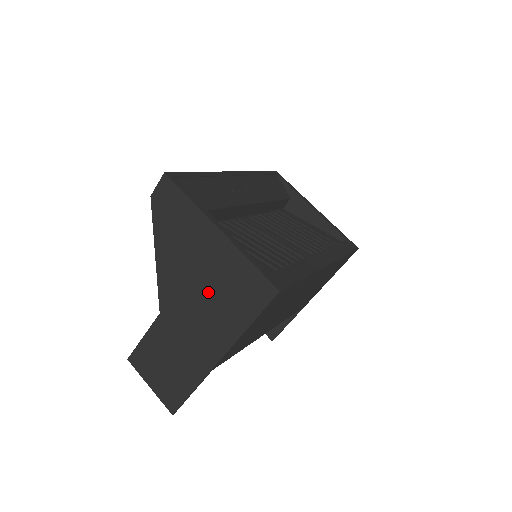
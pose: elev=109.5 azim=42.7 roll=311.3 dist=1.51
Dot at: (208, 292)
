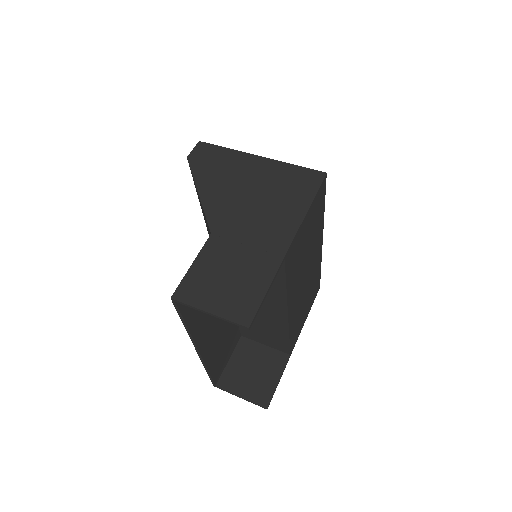
Dot at: (262, 197)
